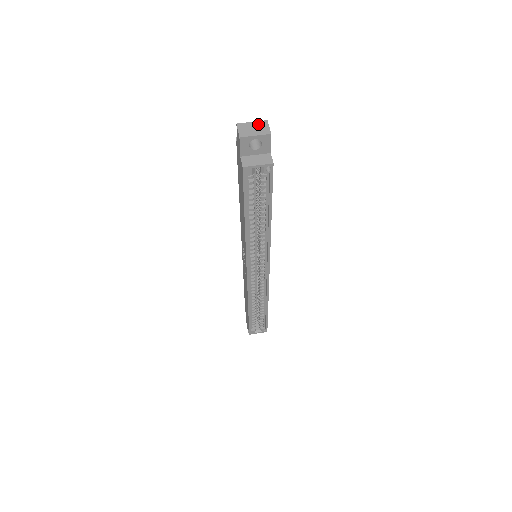
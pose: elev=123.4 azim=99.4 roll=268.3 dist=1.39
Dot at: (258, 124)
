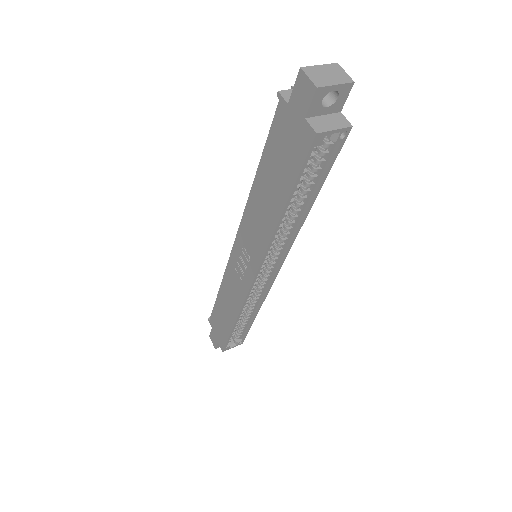
Dot at: (329, 68)
